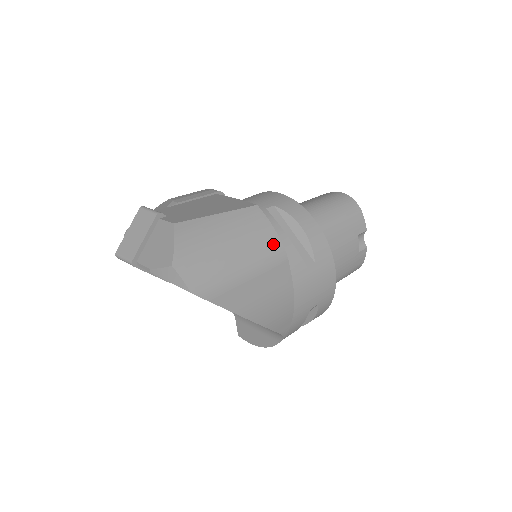
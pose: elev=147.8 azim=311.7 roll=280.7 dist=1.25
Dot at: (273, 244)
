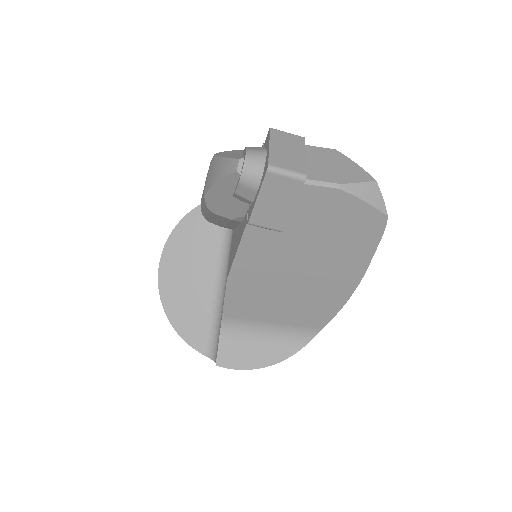
Dot at: occluded
